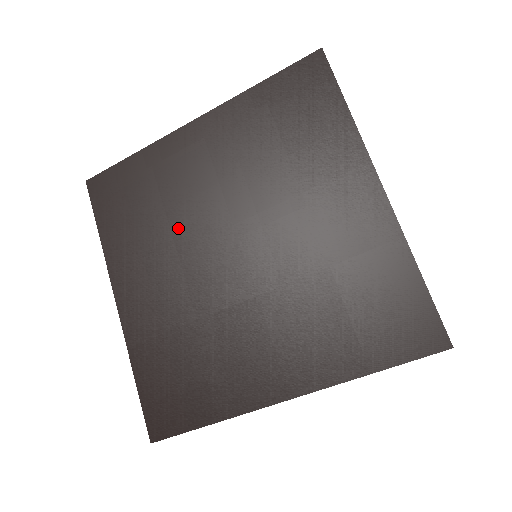
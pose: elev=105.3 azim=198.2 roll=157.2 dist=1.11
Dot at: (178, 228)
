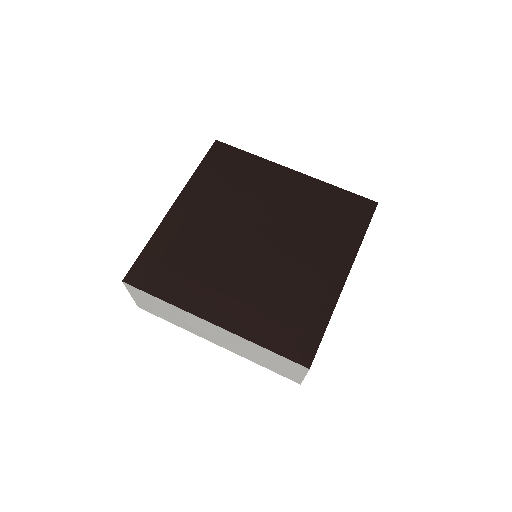
Dot at: (215, 256)
